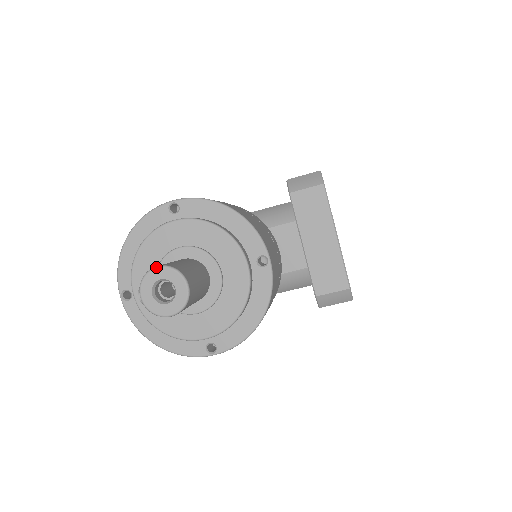
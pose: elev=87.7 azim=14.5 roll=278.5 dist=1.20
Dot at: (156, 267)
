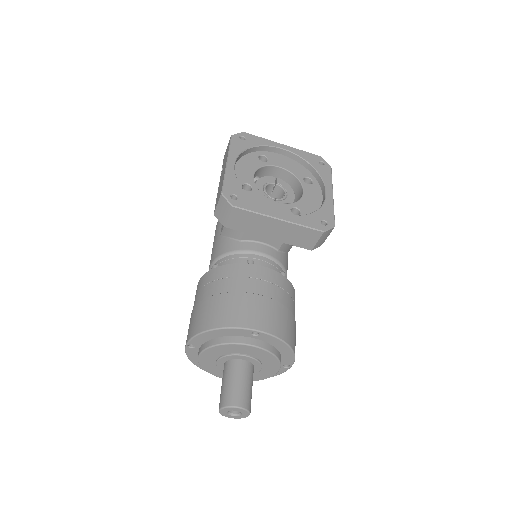
Dot at: (219, 411)
